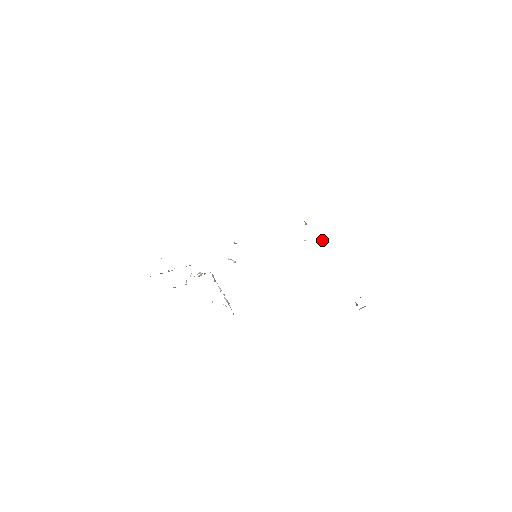
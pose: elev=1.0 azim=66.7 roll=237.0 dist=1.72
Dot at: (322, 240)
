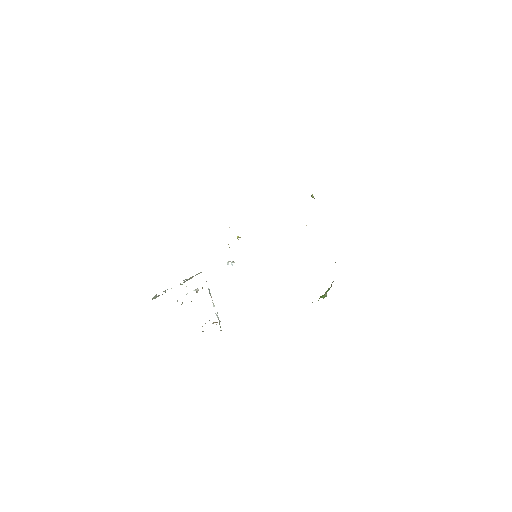
Dot at: occluded
